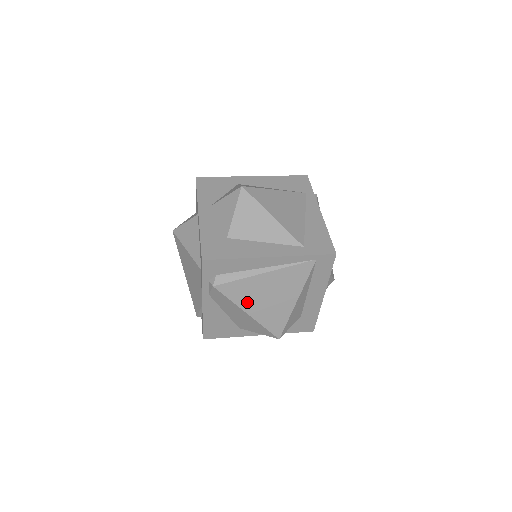
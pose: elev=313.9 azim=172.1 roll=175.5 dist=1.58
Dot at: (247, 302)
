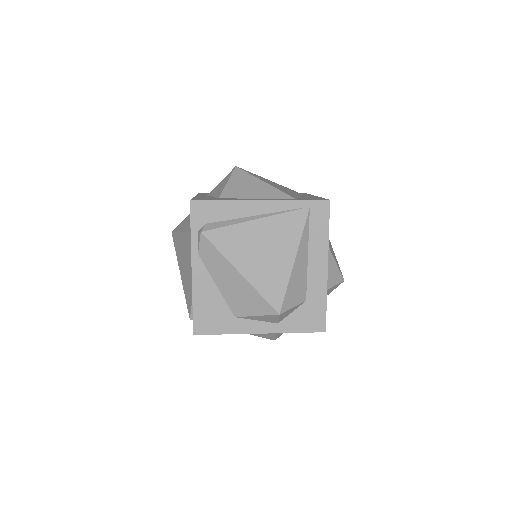
Dot at: (238, 256)
